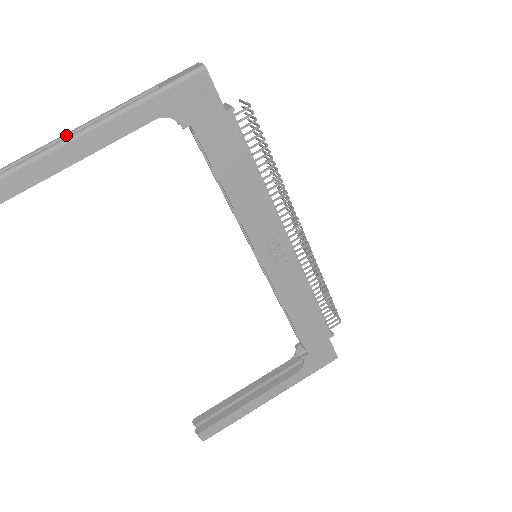
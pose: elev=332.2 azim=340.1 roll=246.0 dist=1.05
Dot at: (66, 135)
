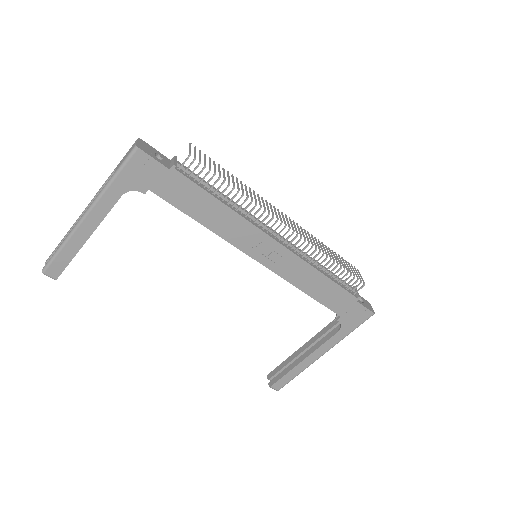
Dot at: occluded
